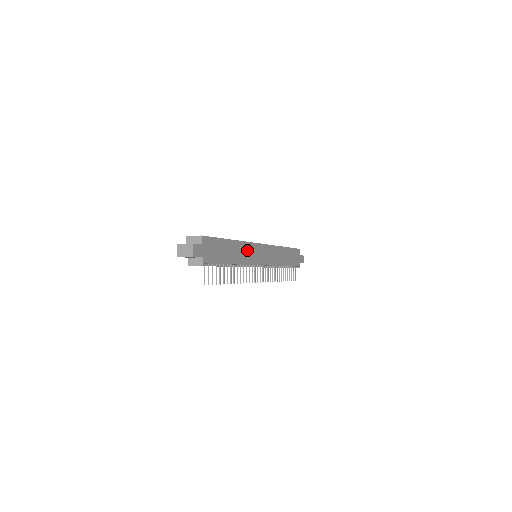
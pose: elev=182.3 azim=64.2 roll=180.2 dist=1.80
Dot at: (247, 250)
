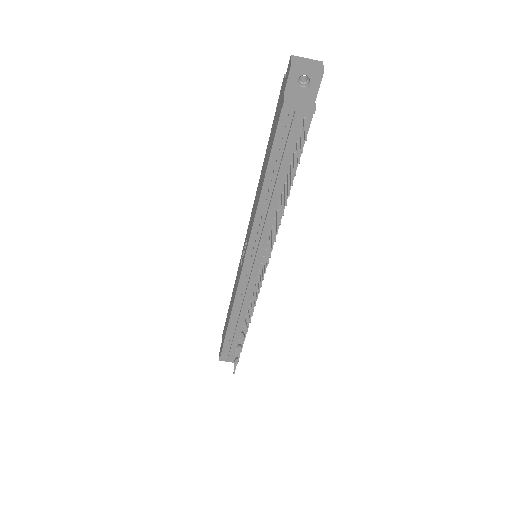
Dot at: occluded
